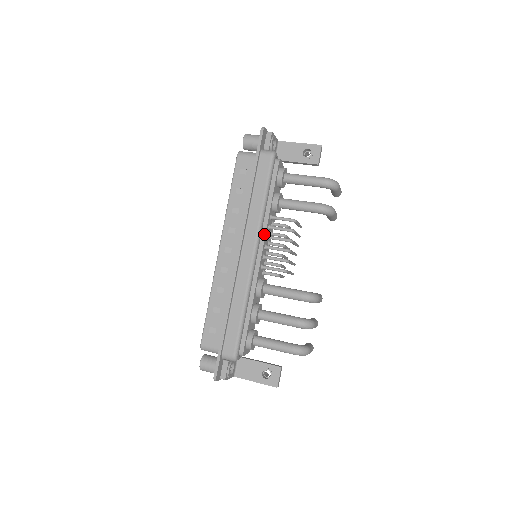
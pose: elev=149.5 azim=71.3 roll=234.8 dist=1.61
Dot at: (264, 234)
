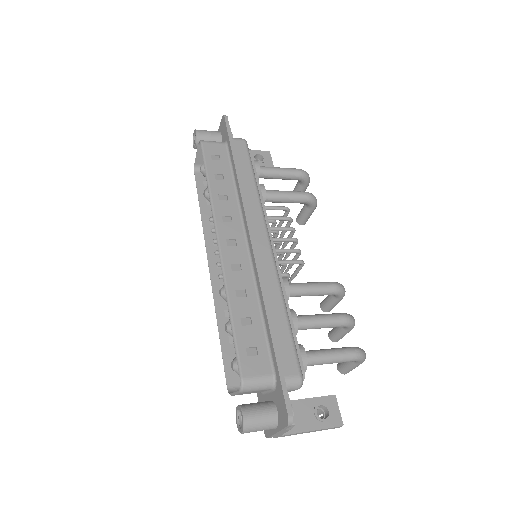
Dot at: (267, 221)
